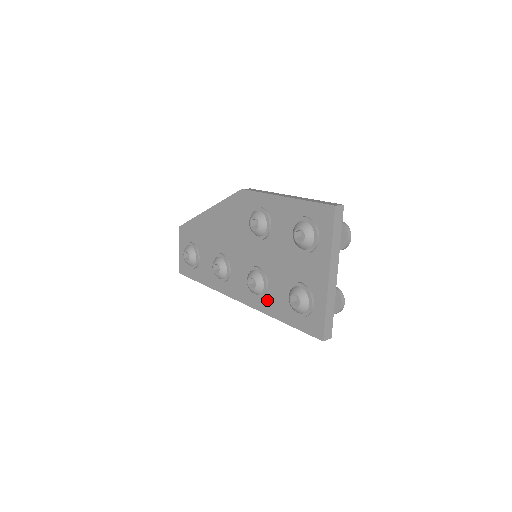
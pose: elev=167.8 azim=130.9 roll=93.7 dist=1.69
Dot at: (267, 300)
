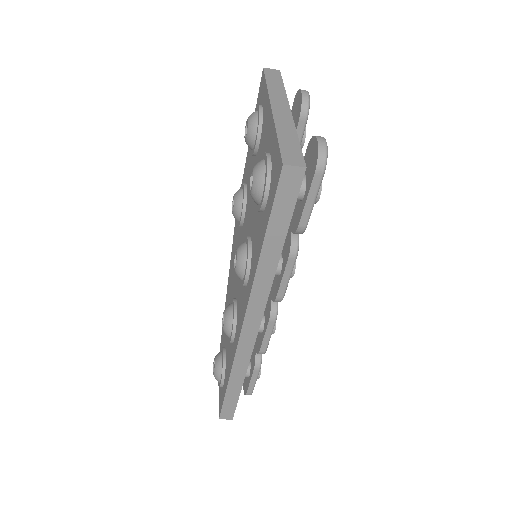
Dot at: (252, 259)
